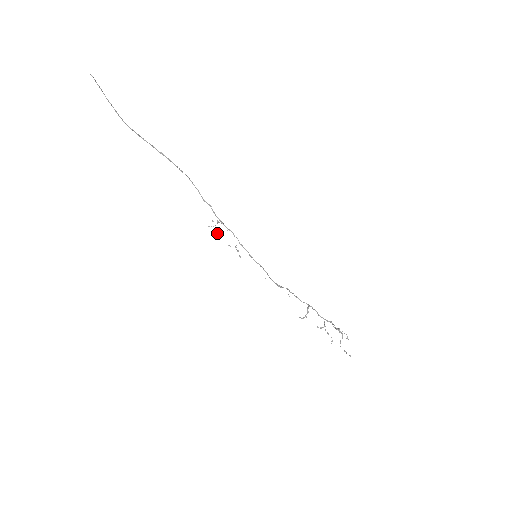
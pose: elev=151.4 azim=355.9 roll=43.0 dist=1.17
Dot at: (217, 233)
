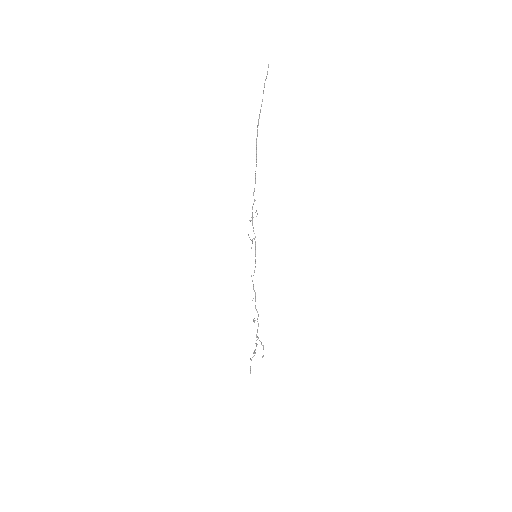
Dot at: (251, 220)
